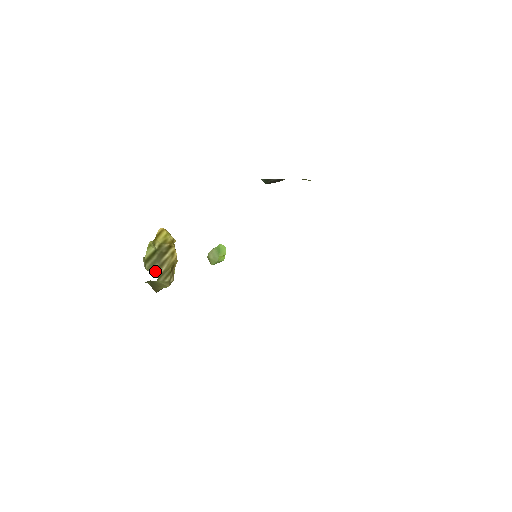
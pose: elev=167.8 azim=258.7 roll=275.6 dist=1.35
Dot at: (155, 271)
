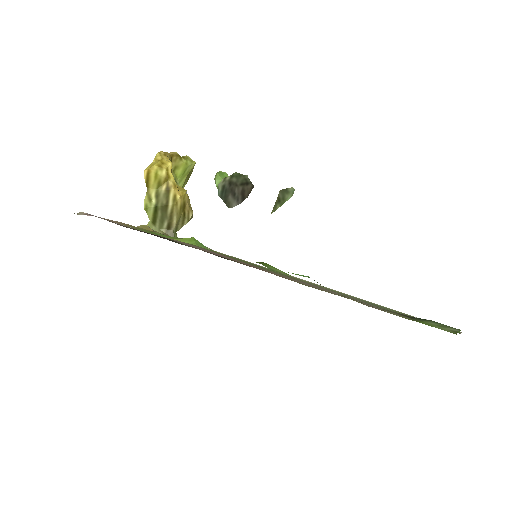
Dot at: (168, 228)
